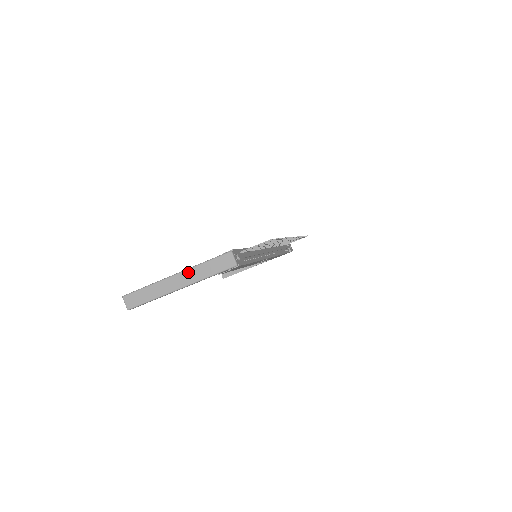
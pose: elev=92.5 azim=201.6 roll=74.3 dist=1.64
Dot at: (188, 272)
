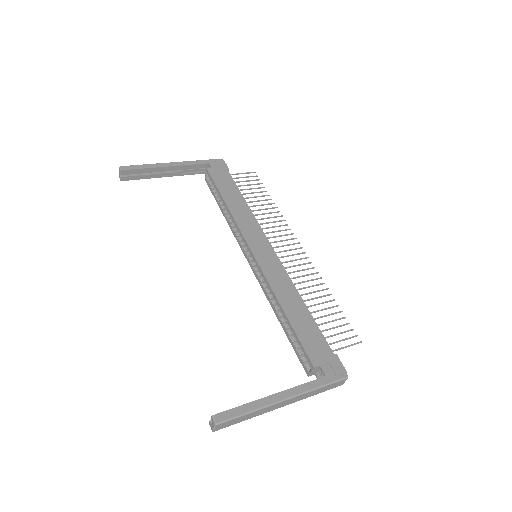
Dot at: (301, 396)
